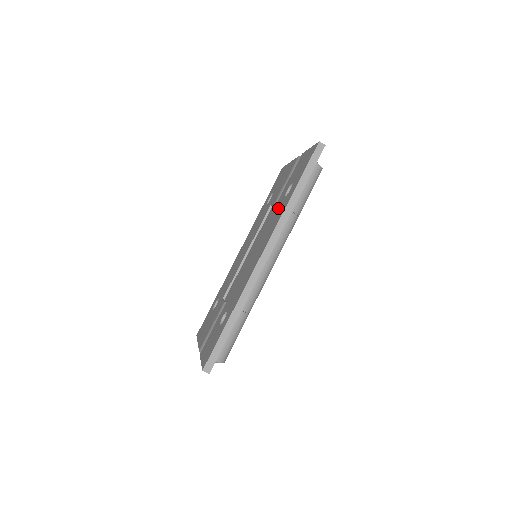
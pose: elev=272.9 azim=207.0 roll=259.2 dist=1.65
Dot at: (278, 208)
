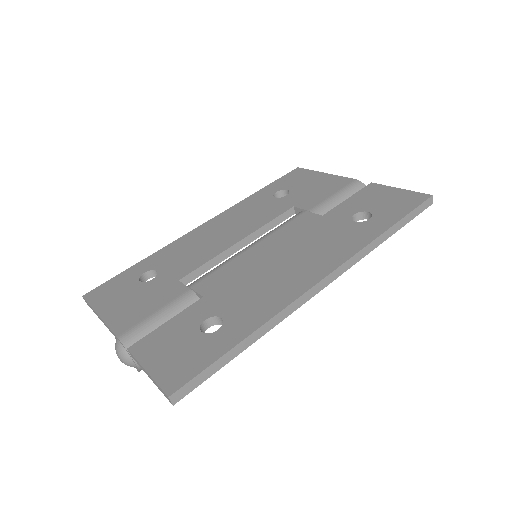
Dot at: (339, 228)
